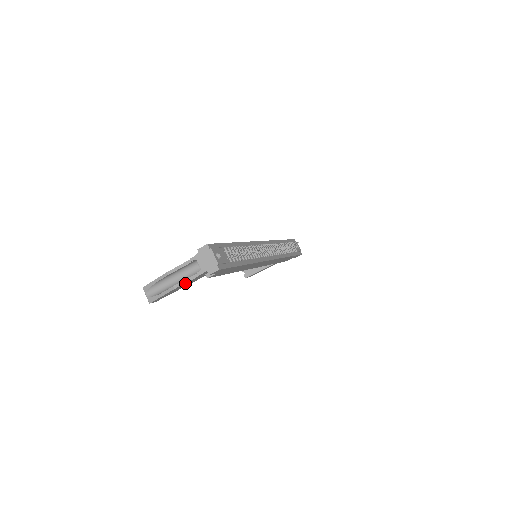
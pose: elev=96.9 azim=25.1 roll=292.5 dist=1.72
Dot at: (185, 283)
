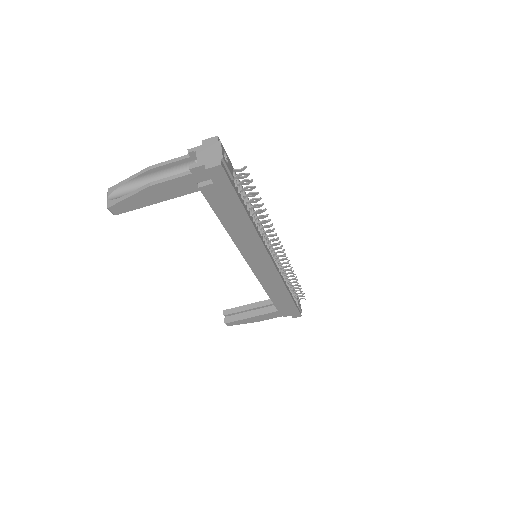
Dot at: (168, 181)
